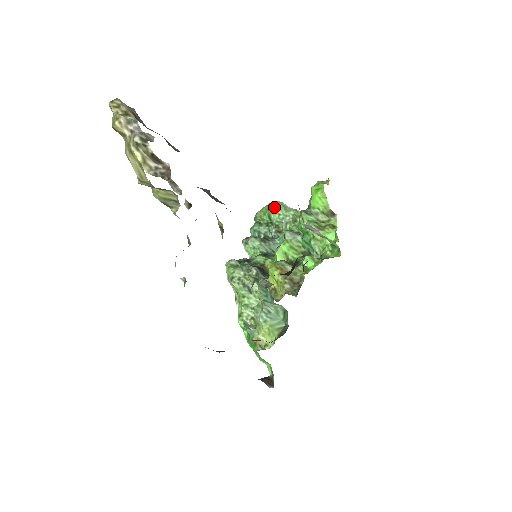
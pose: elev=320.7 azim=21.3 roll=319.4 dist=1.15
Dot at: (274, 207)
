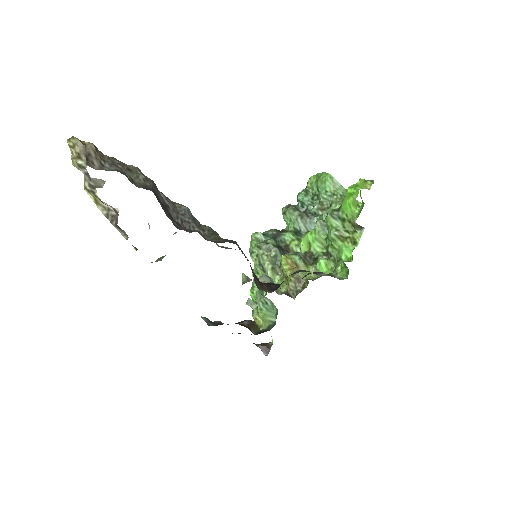
Dot at: (323, 181)
